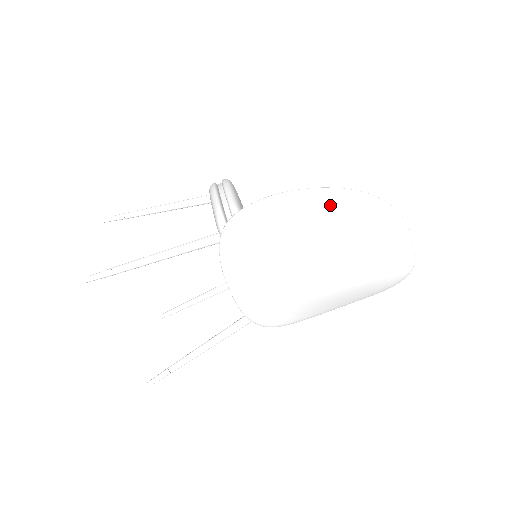
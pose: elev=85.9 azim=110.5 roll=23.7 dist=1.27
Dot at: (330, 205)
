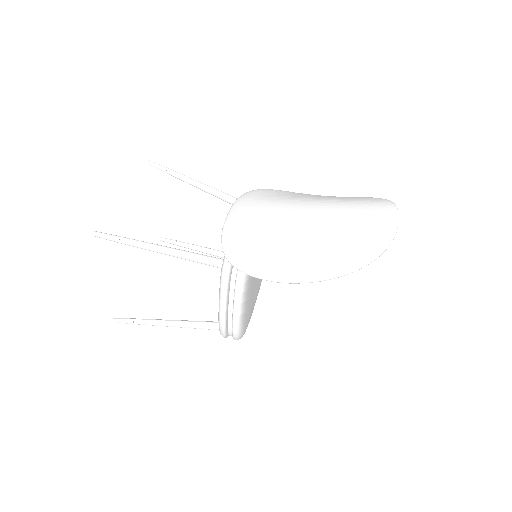
Dot at: occluded
